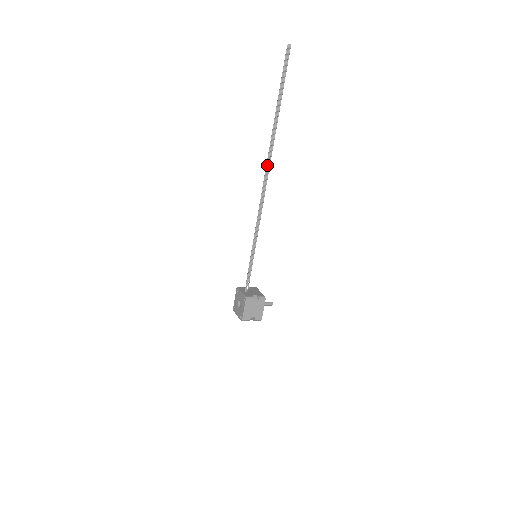
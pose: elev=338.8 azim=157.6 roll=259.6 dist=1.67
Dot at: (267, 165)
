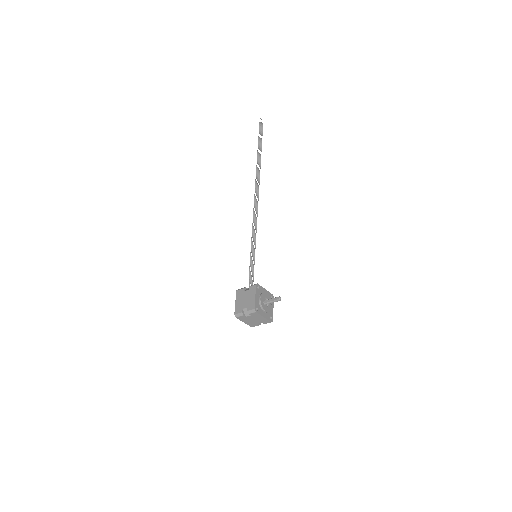
Dot at: (257, 187)
